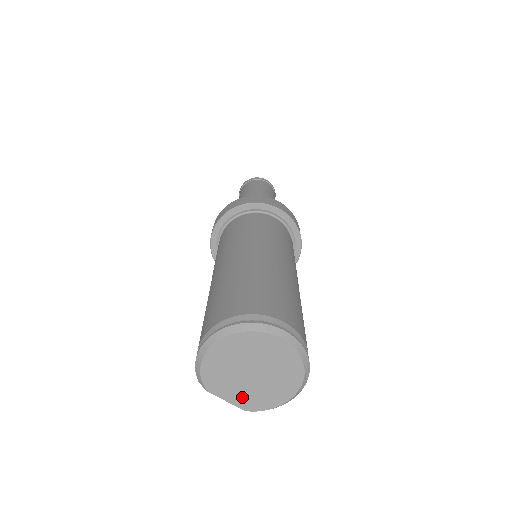
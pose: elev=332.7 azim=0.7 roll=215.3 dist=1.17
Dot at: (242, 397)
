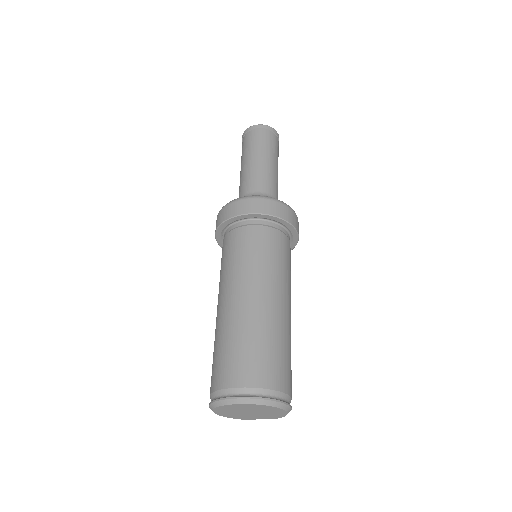
Dot at: (263, 417)
